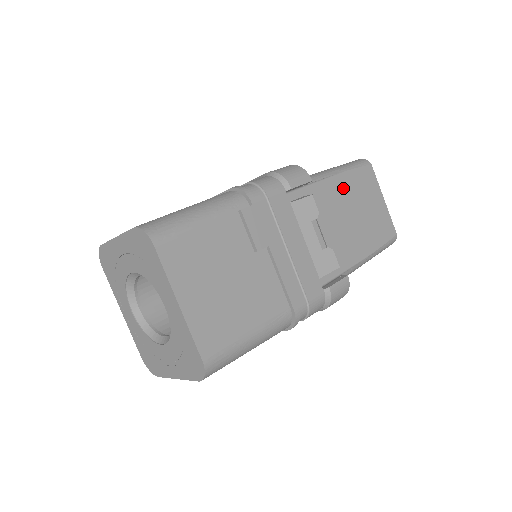
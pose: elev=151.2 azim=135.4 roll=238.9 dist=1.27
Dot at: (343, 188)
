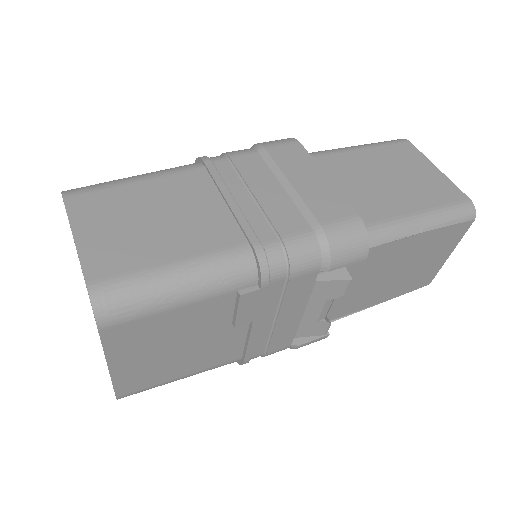
Dot at: (408, 248)
